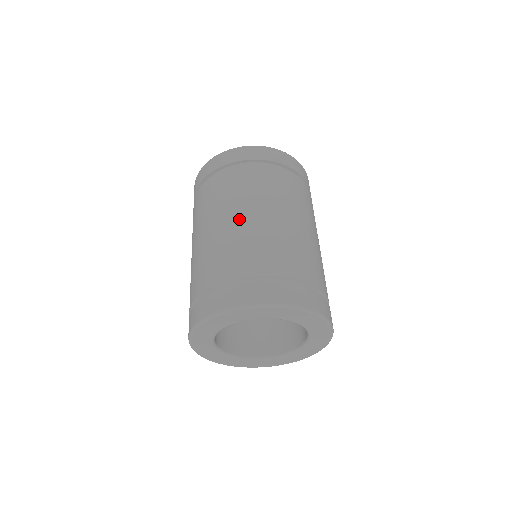
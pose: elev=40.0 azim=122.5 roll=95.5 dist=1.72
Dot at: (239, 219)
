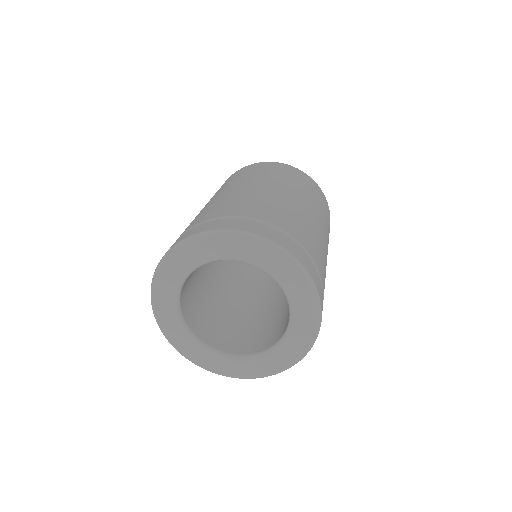
Dot at: (297, 204)
